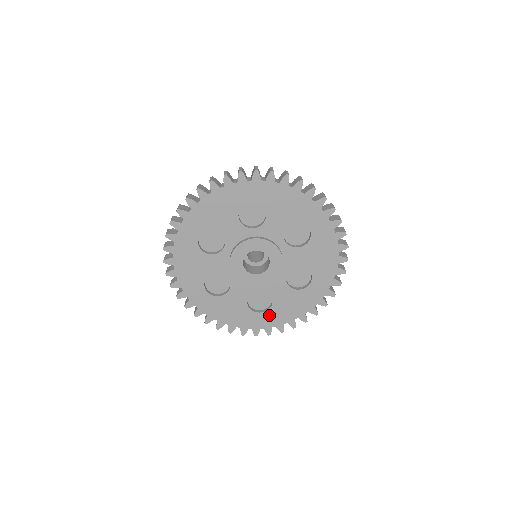
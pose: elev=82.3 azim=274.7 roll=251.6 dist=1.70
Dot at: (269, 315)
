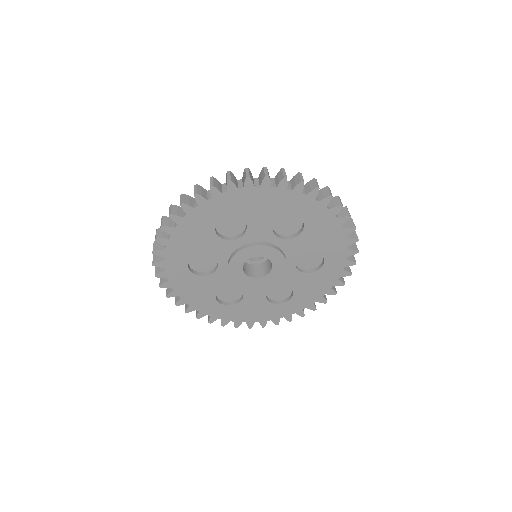
Dot at: (295, 302)
